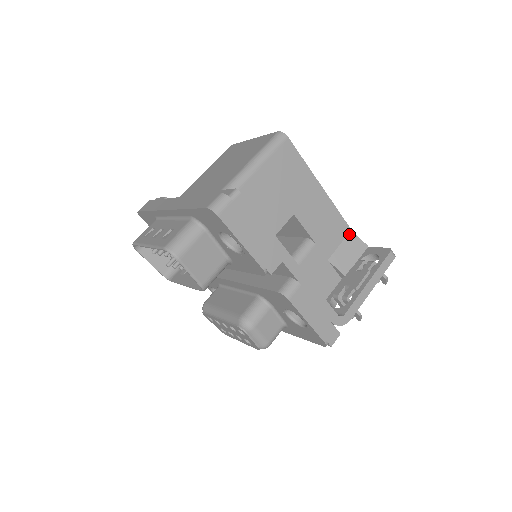
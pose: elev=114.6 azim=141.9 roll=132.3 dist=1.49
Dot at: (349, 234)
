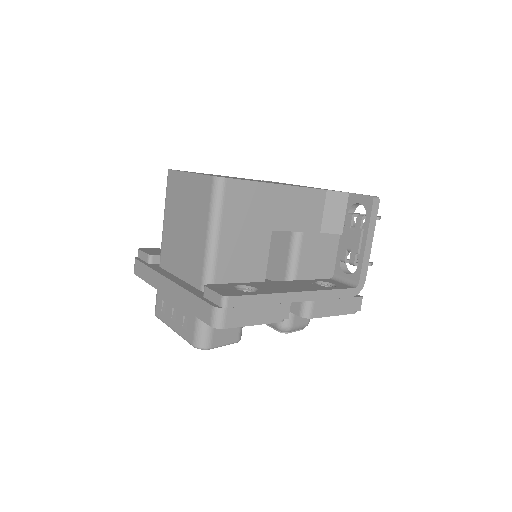
Dot at: (327, 195)
